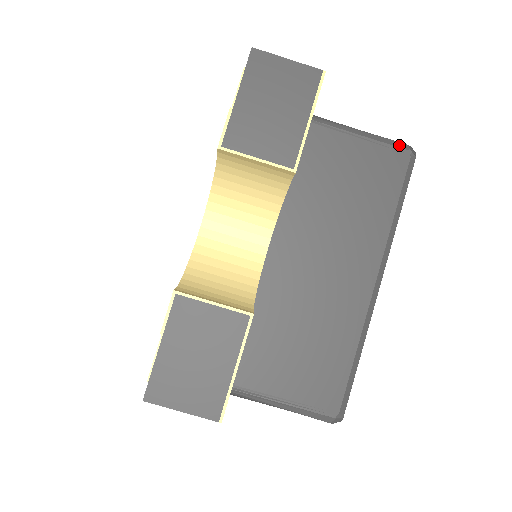
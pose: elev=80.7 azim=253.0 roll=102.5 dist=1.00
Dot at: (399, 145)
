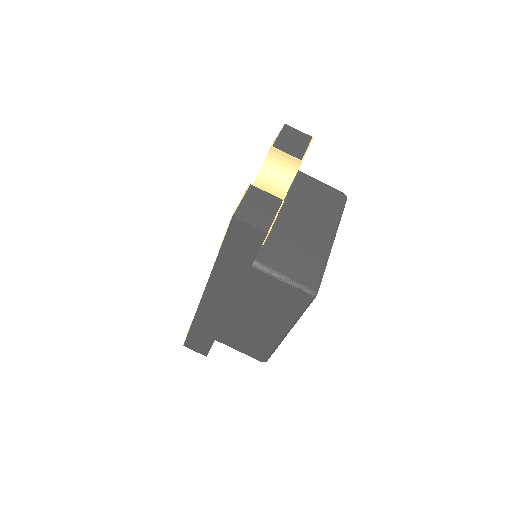
Dot at: (339, 191)
